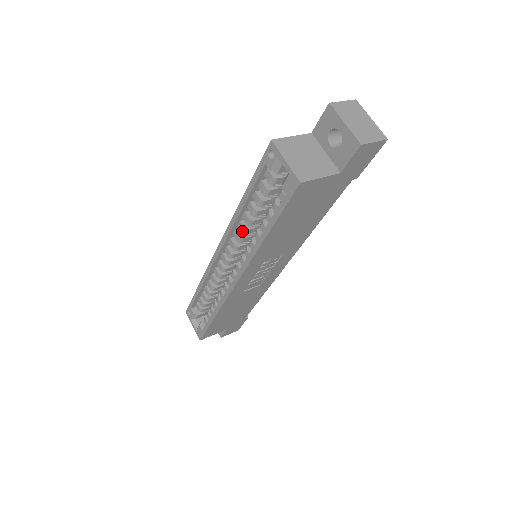
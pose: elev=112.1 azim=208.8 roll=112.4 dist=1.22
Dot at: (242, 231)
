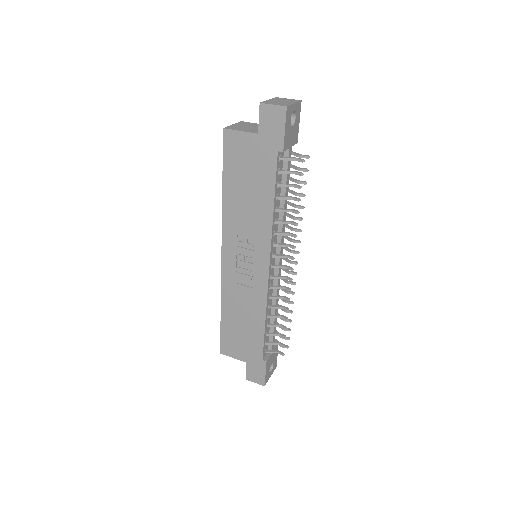
Dot at: occluded
